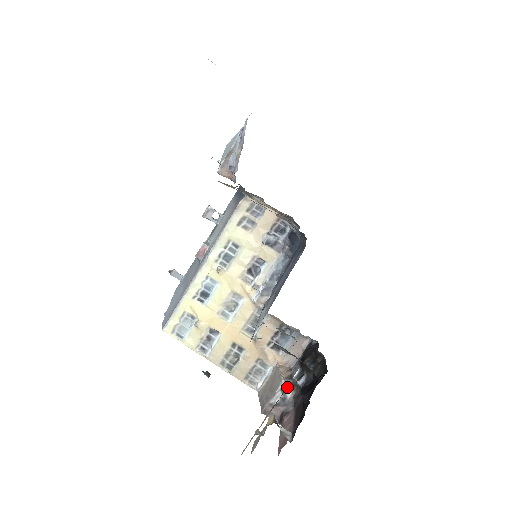
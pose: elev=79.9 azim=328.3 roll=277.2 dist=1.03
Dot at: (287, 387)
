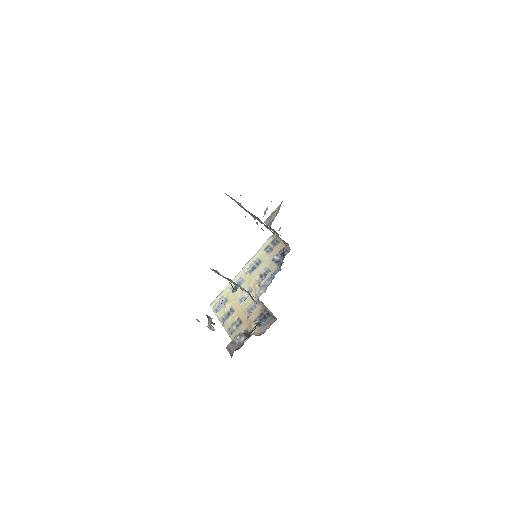
Dot at: occluded
